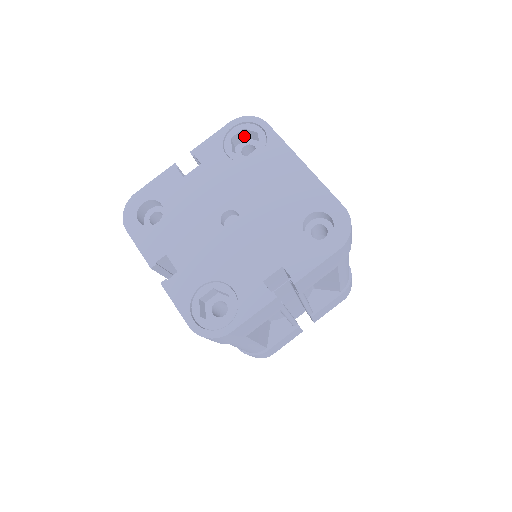
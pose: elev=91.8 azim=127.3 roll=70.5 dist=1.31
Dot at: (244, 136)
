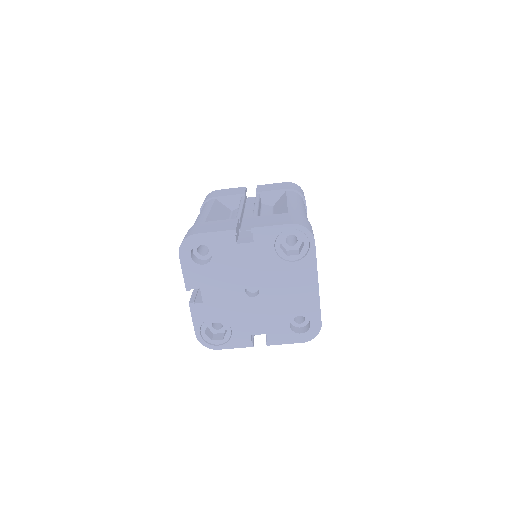
Dot at: occluded
